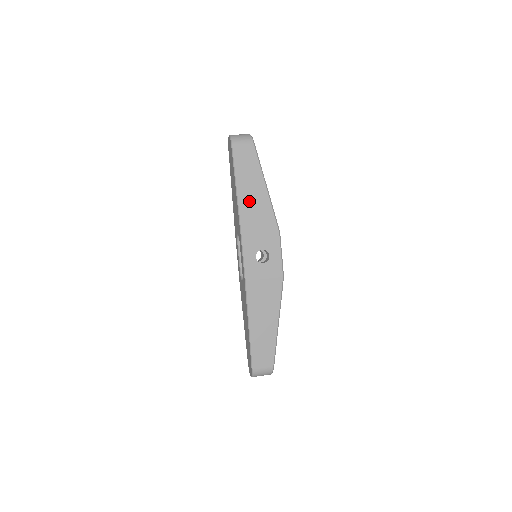
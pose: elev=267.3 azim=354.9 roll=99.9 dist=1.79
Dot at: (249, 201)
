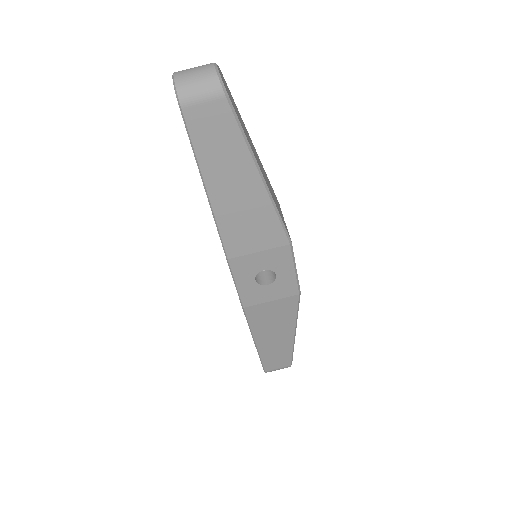
Dot at: (233, 208)
